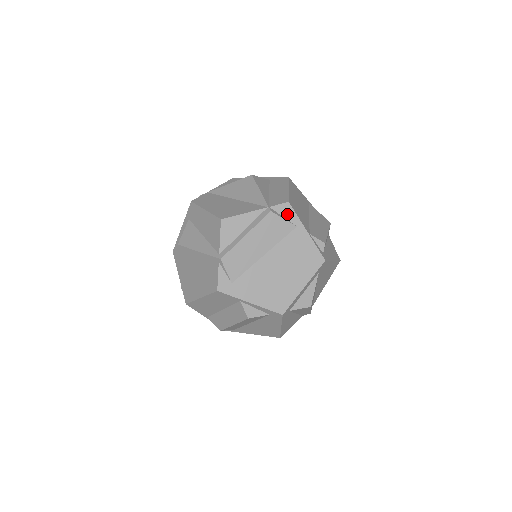
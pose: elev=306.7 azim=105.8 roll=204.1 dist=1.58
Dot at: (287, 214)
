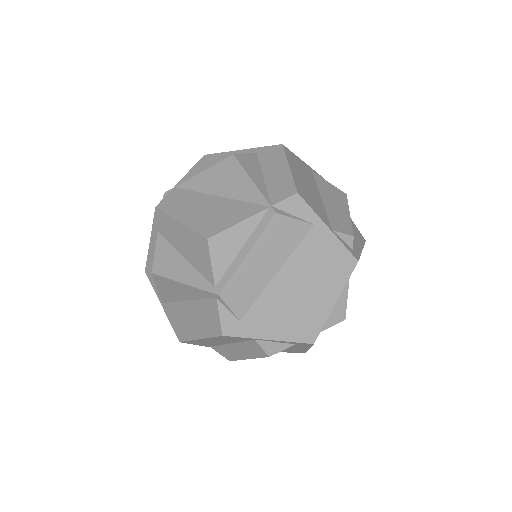
Dot at: (298, 210)
